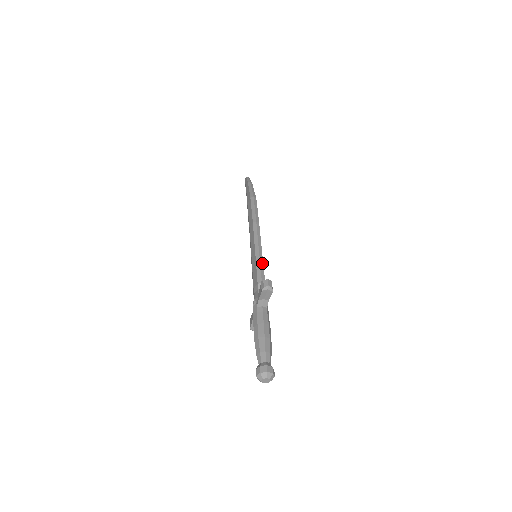
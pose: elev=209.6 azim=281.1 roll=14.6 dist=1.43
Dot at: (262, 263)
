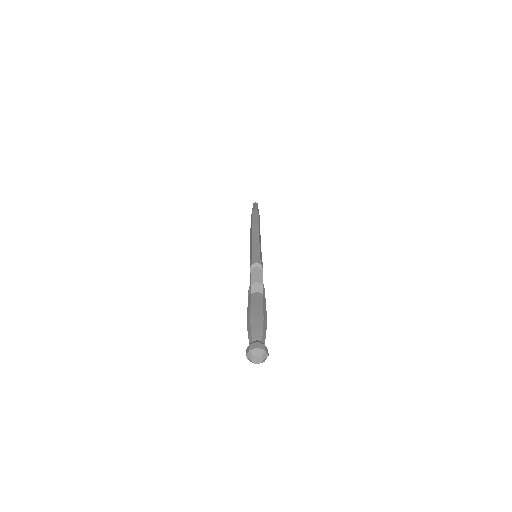
Dot at: (259, 256)
